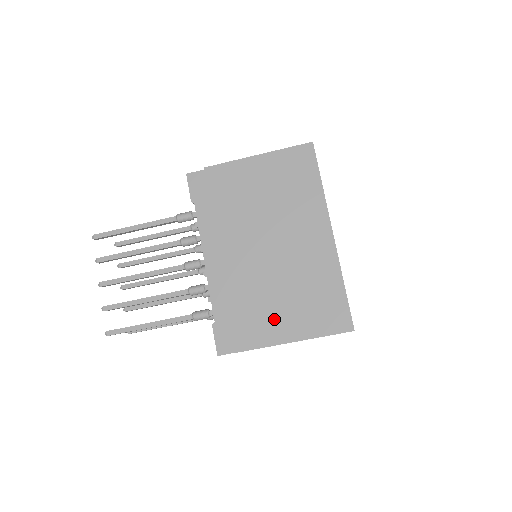
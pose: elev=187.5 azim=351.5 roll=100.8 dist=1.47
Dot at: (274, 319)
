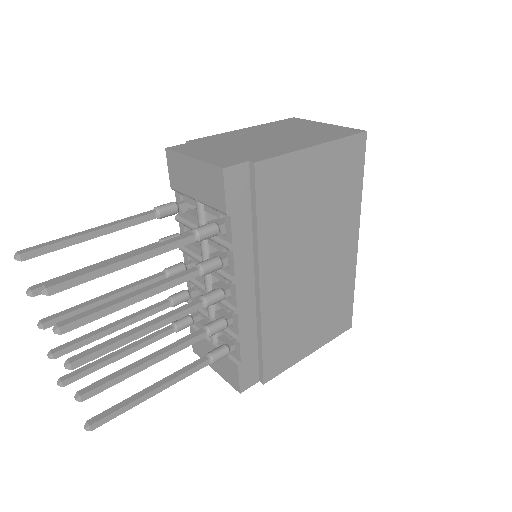
Dot at: (299, 340)
